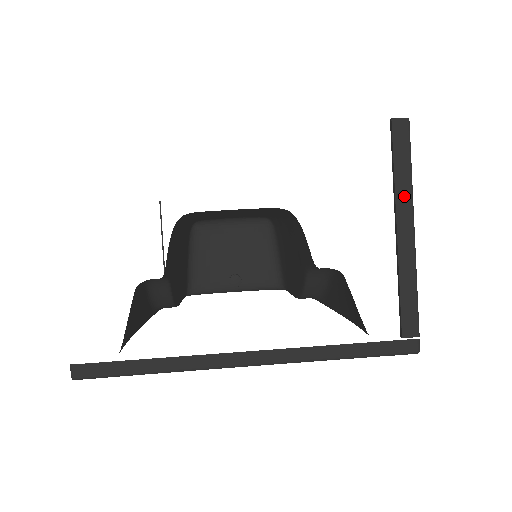
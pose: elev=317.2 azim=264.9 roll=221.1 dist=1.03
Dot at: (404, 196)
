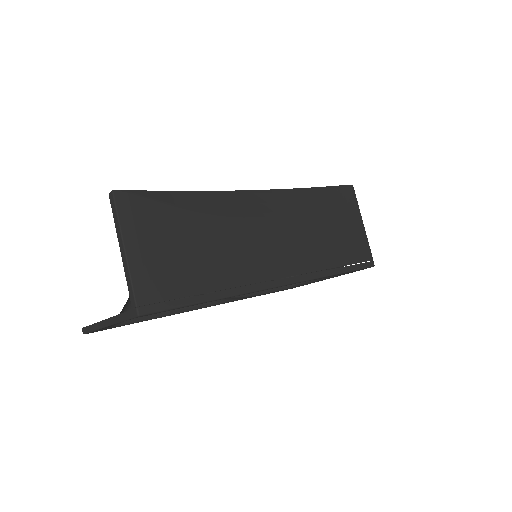
Dot at: (118, 232)
